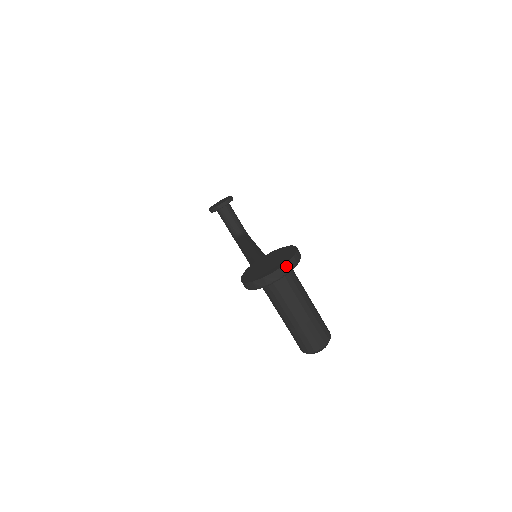
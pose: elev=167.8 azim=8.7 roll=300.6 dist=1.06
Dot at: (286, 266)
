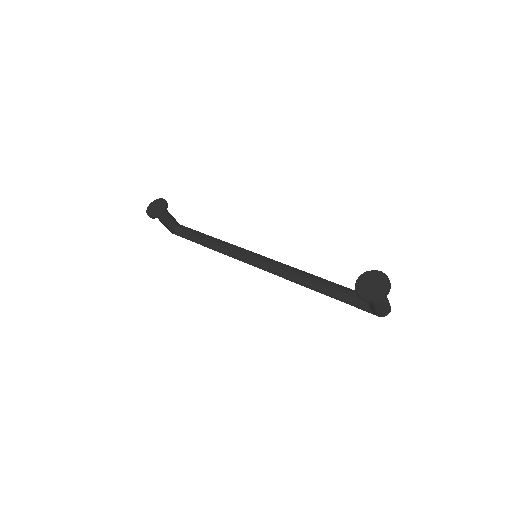
Dot at: (390, 286)
